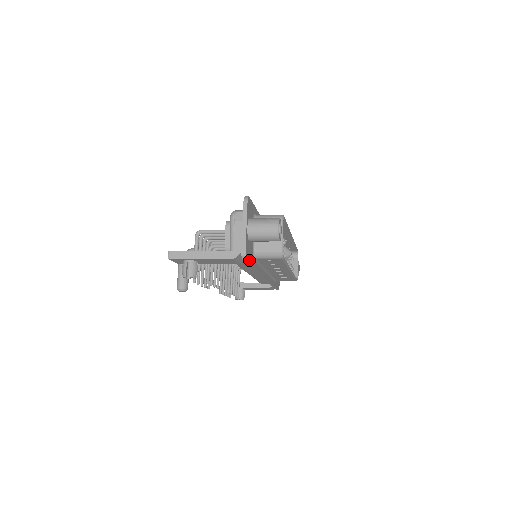
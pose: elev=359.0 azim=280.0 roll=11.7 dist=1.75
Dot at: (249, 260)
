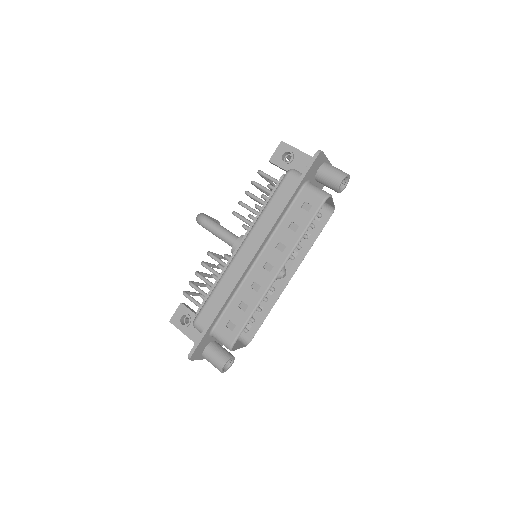
Dot at: occluded
